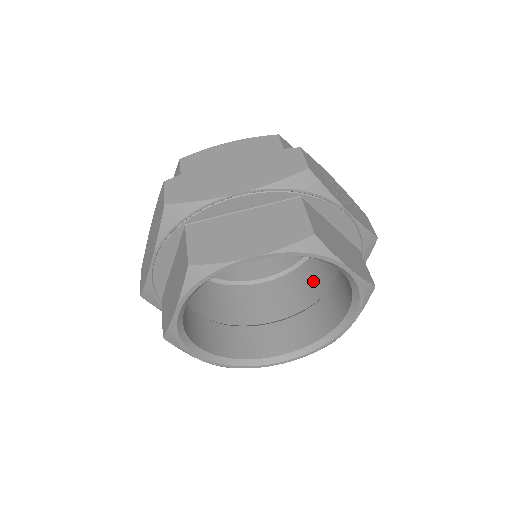
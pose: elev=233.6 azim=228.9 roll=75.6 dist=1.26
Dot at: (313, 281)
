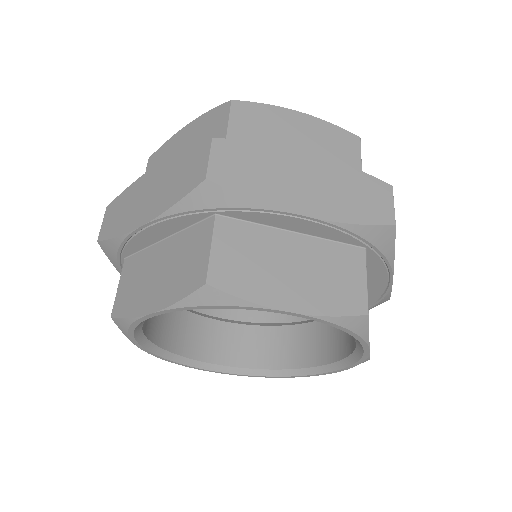
Dot at: occluded
